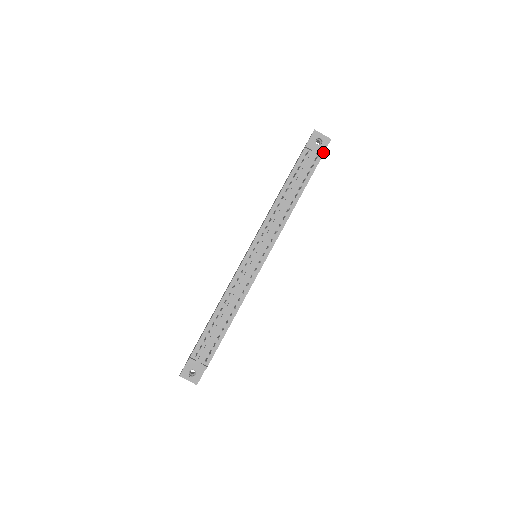
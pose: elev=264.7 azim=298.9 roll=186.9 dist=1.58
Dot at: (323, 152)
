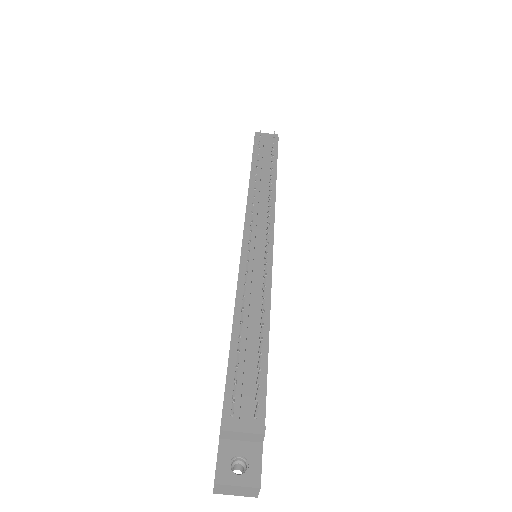
Dot at: occluded
